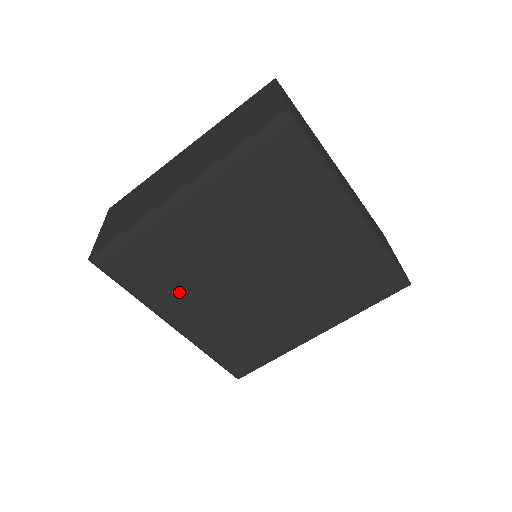
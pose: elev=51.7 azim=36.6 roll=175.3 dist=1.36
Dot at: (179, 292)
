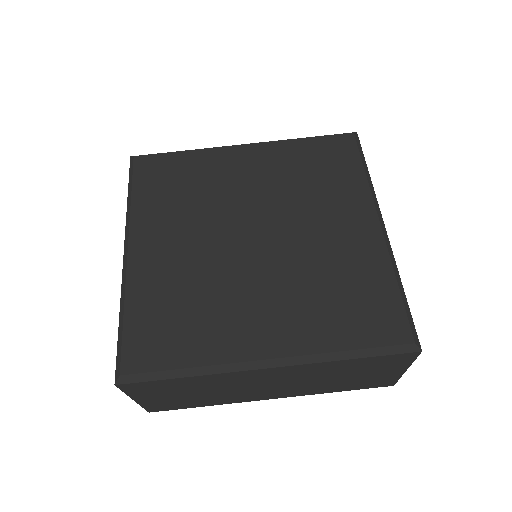
Dot at: (219, 319)
